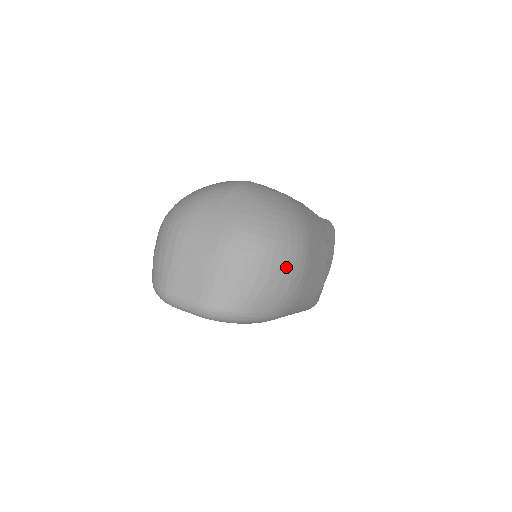
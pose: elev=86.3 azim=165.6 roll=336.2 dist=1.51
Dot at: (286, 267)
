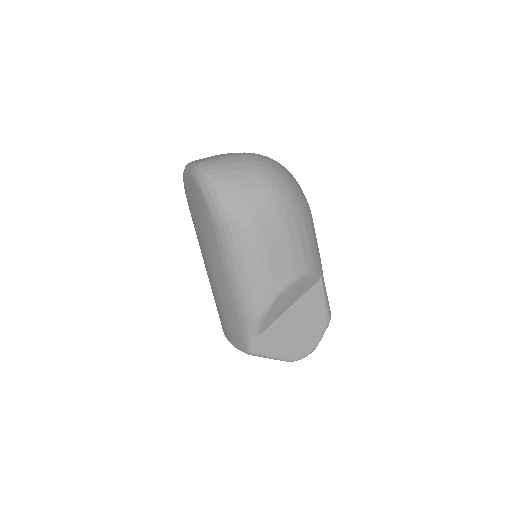
Dot at: (265, 186)
